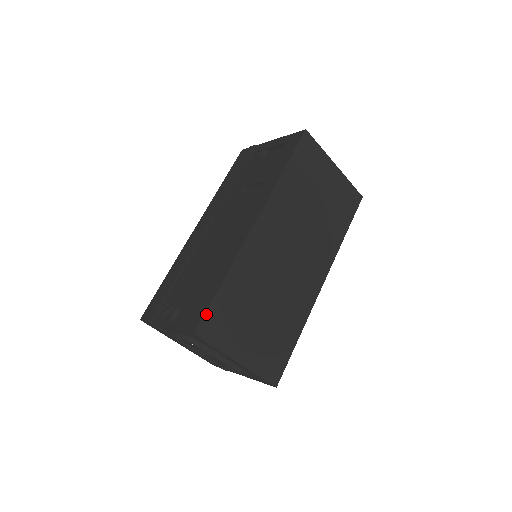
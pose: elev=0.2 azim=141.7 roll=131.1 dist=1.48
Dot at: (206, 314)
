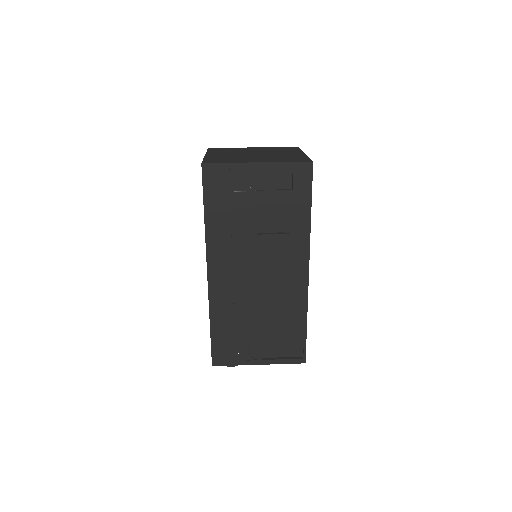
Dot at: occluded
